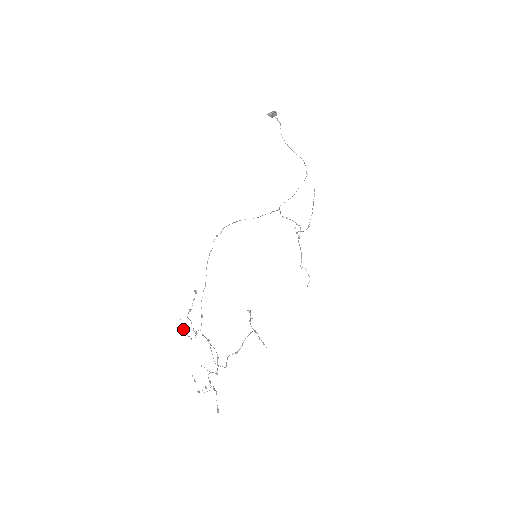
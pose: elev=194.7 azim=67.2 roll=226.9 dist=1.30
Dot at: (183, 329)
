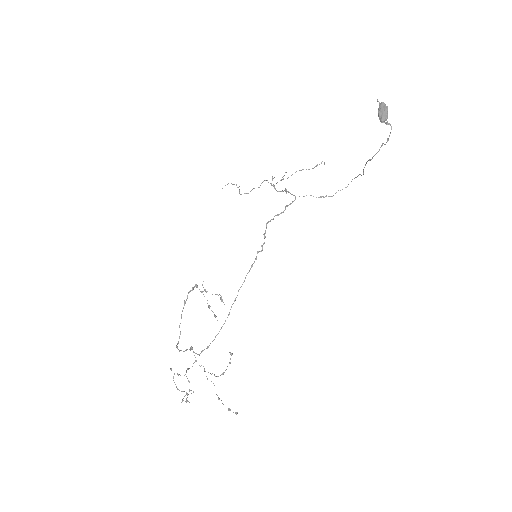
Dot at: occluded
